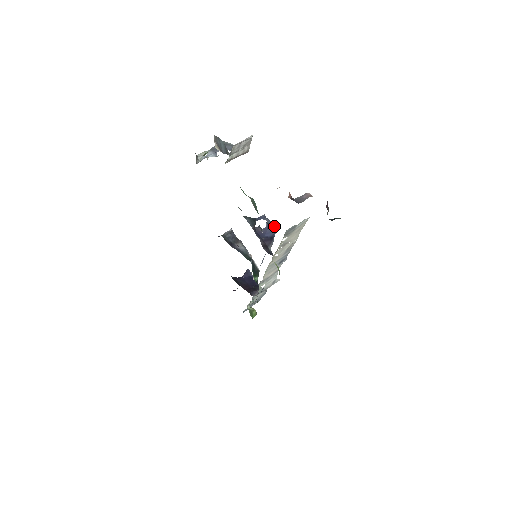
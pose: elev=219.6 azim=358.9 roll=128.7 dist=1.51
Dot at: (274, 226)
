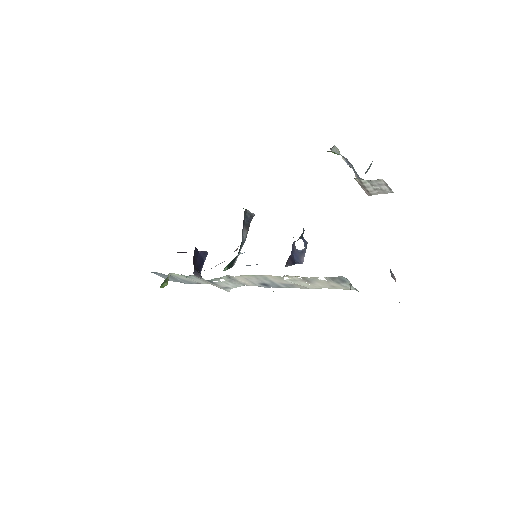
Dot at: occluded
